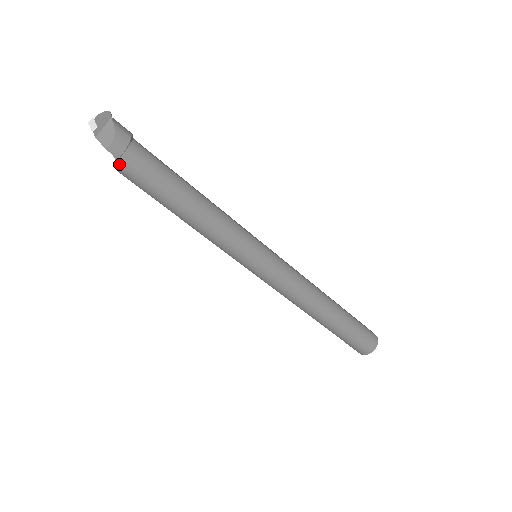
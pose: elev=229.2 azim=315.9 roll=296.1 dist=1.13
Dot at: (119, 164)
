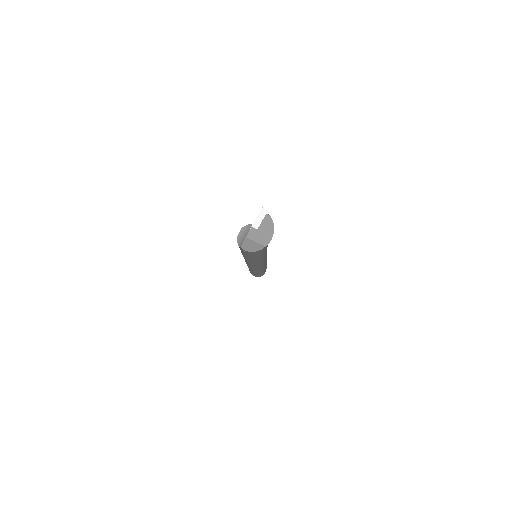
Dot at: (239, 246)
